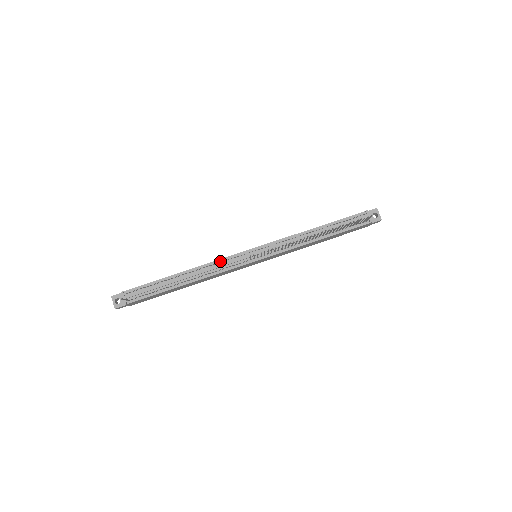
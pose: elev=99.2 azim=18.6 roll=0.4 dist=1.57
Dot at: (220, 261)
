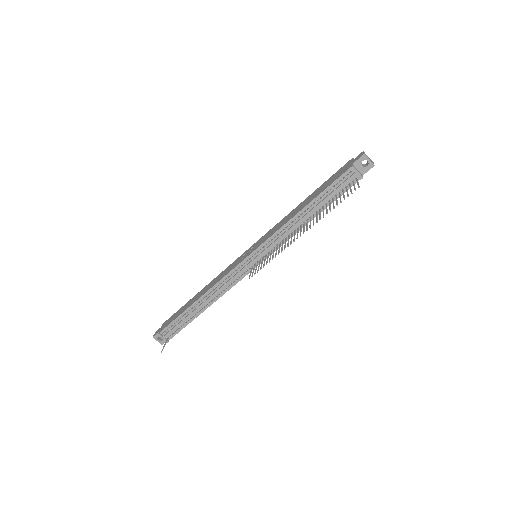
Dot at: (225, 279)
